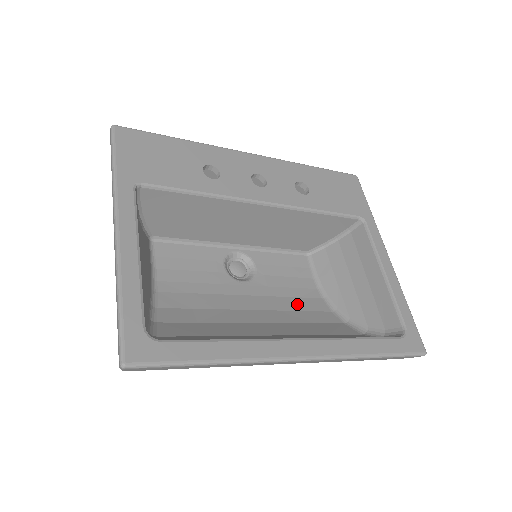
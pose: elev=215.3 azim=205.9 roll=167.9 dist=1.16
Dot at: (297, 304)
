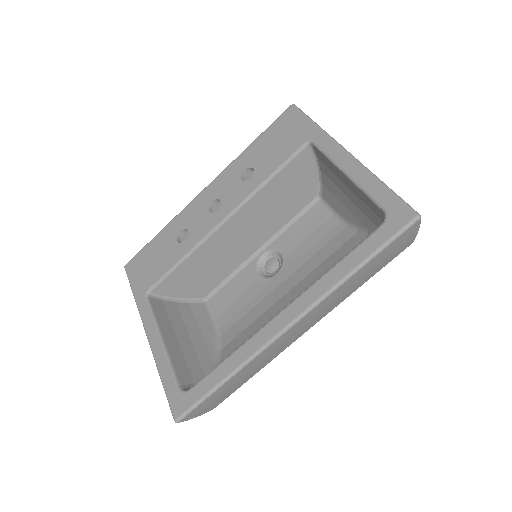
Dot at: (322, 255)
